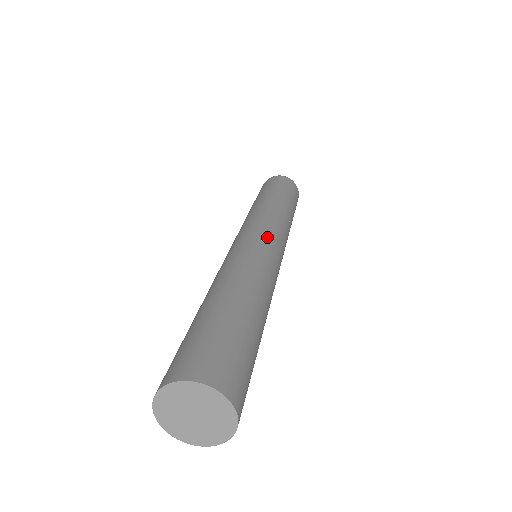
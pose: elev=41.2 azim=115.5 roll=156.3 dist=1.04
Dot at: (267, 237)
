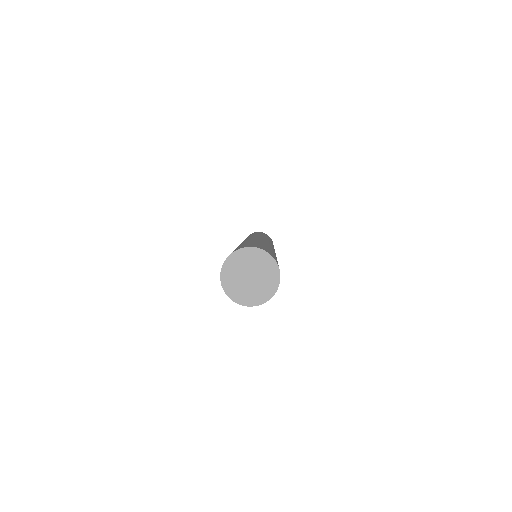
Dot at: occluded
